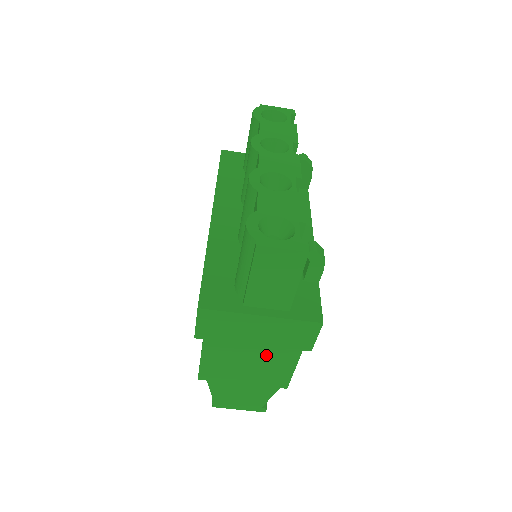
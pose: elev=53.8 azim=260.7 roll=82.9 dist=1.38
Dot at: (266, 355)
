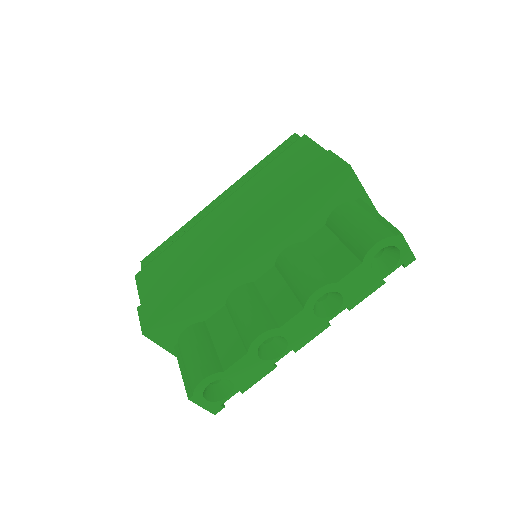
Dot at: occluded
